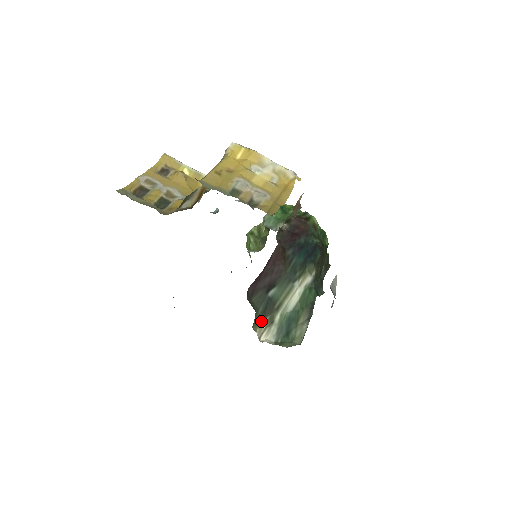
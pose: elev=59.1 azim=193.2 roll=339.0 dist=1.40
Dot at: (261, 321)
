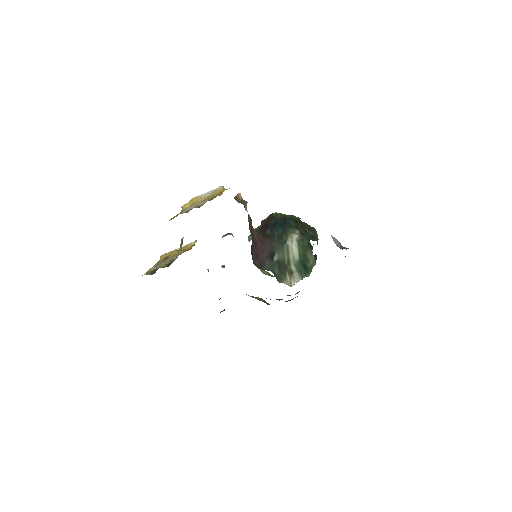
Dot at: (283, 277)
